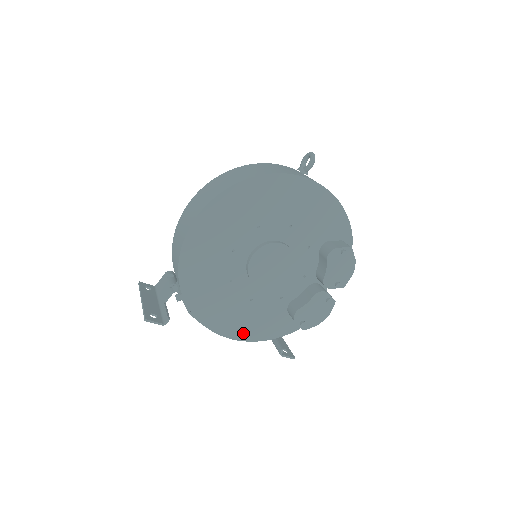
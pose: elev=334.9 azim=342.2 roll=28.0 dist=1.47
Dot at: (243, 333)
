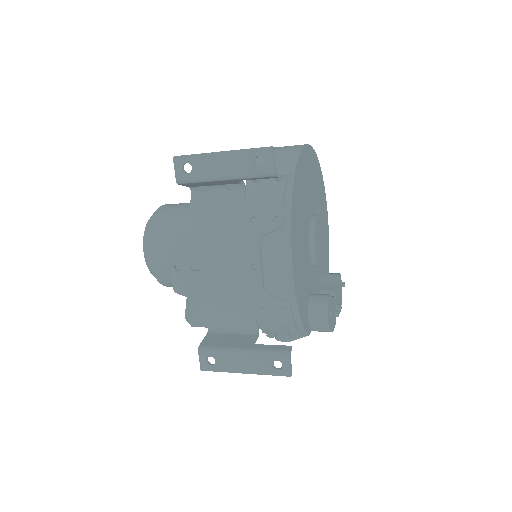
Dot at: (296, 274)
